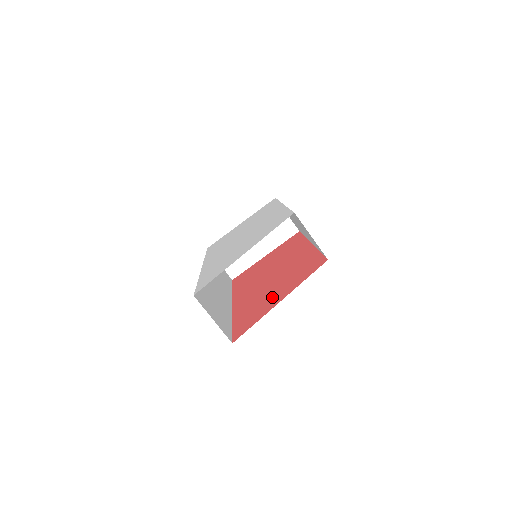
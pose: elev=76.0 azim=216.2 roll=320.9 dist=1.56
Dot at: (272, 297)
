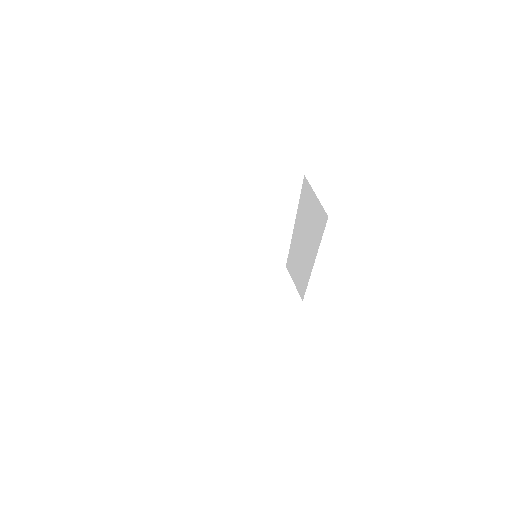
Dot at: occluded
